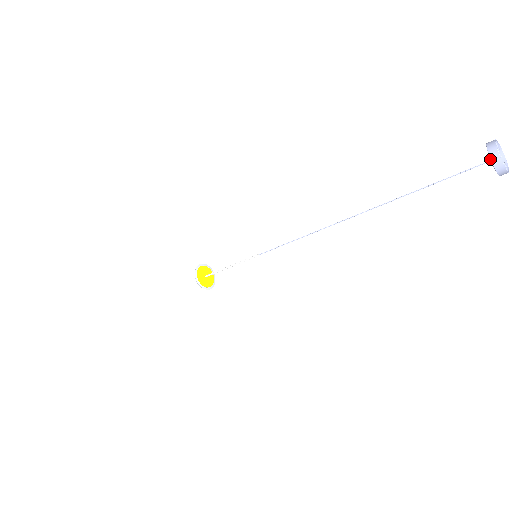
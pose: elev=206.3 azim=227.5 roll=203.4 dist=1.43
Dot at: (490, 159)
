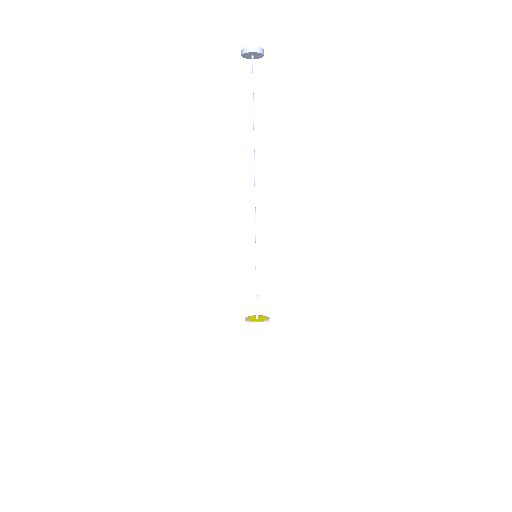
Dot at: occluded
